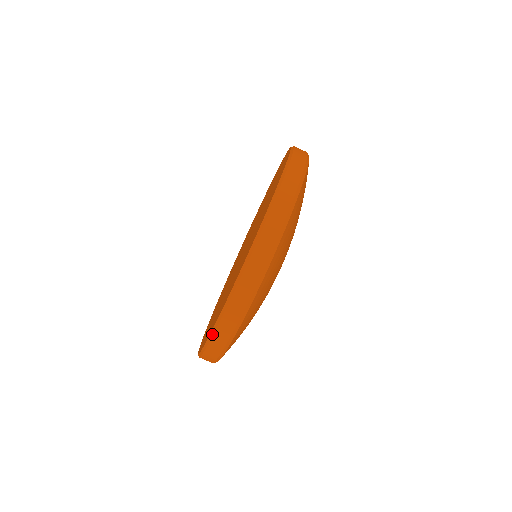
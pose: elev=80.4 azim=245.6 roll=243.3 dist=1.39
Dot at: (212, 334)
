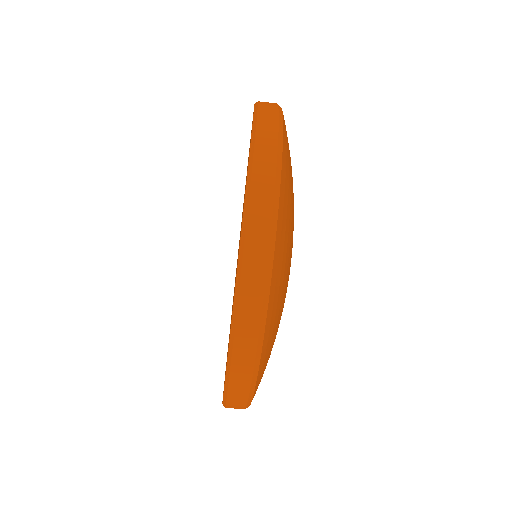
Dot at: (233, 323)
